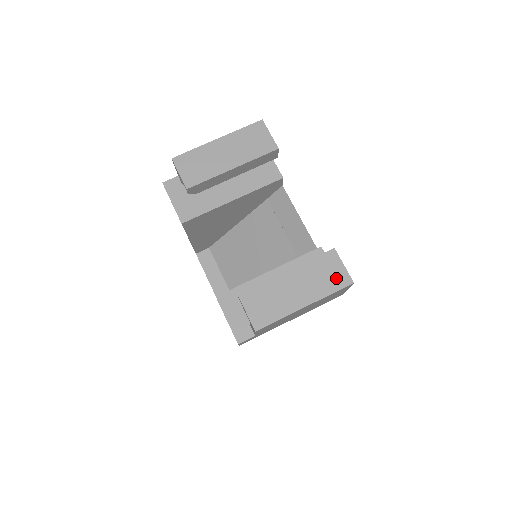
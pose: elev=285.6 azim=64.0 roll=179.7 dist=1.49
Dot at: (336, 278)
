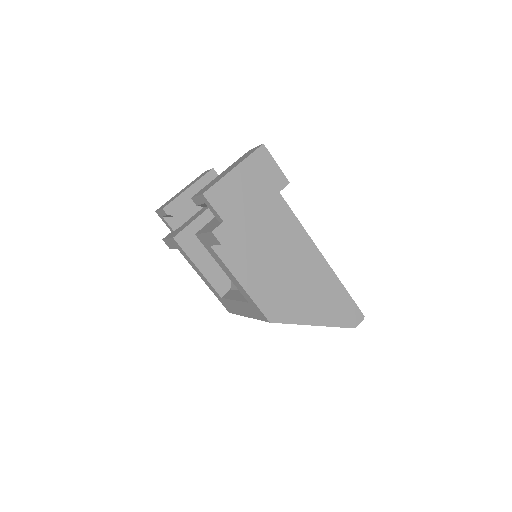
Dot at: occluded
